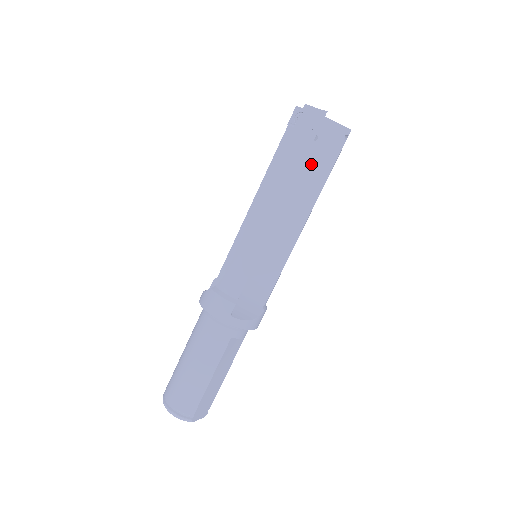
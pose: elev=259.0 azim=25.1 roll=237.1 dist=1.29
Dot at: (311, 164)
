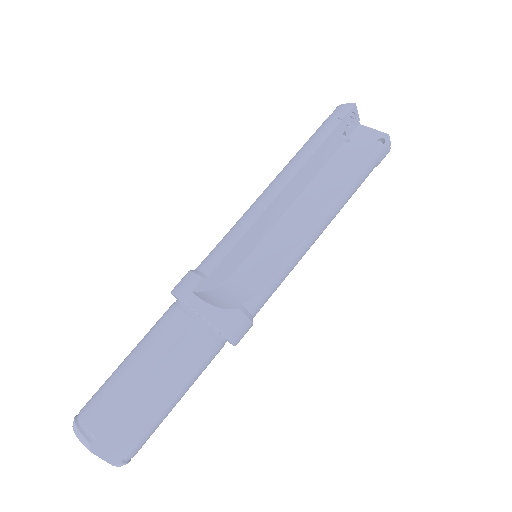
Dot at: (338, 163)
